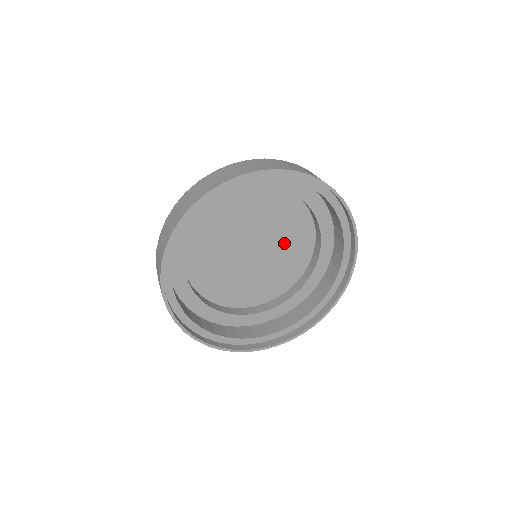
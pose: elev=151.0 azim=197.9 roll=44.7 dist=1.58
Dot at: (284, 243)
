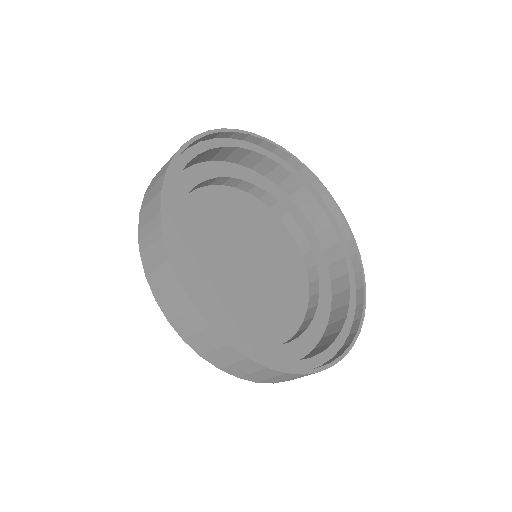
Dot at: (261, 237)
